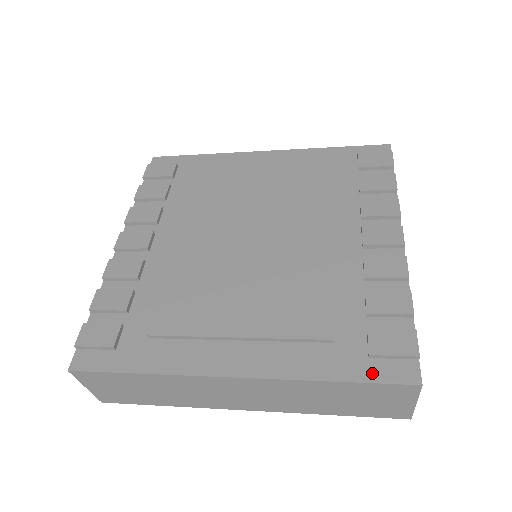
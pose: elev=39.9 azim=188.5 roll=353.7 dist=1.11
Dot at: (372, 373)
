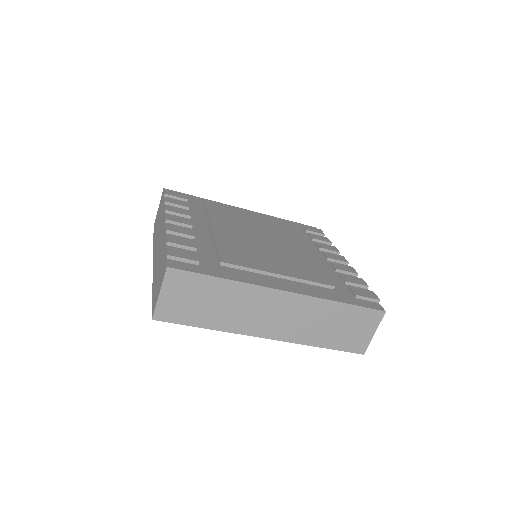
Dot at: (360, 303)
